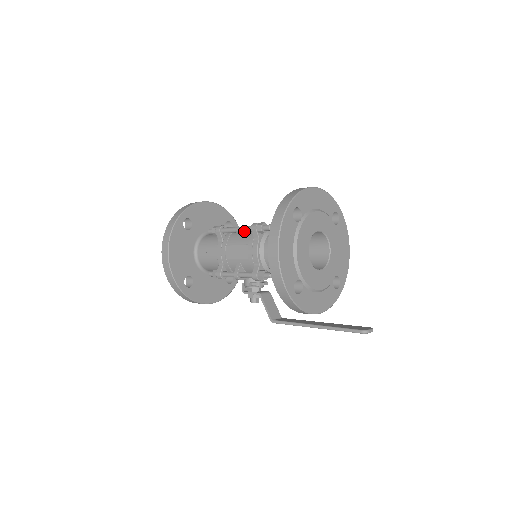
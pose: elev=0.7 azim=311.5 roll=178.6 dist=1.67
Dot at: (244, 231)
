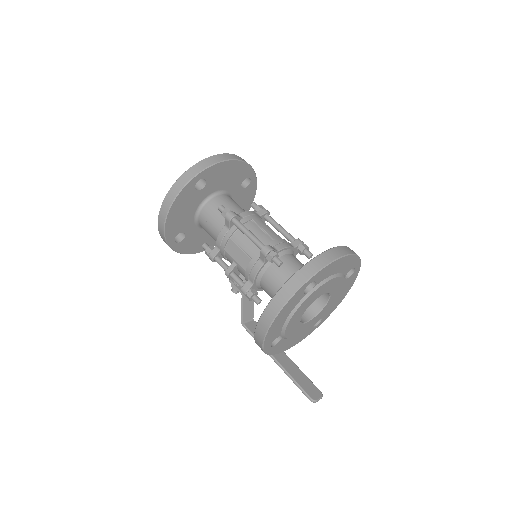
Dot at: occluded
